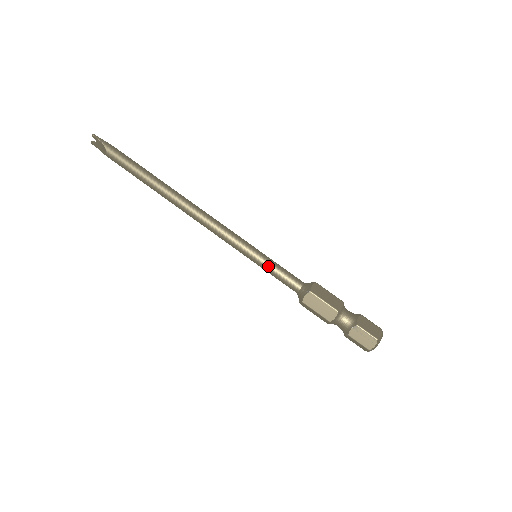
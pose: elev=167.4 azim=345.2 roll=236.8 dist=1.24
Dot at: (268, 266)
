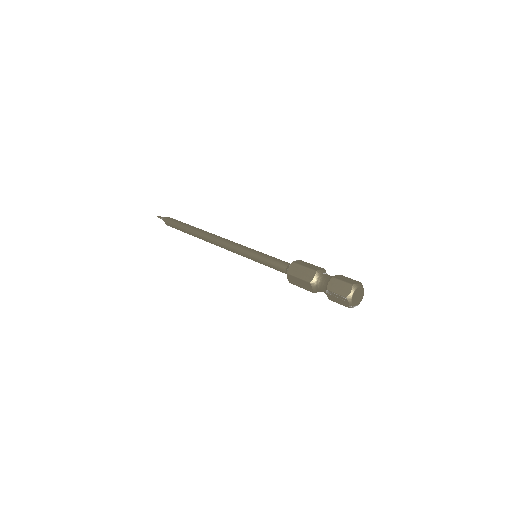
Dot at: (262, 262)
